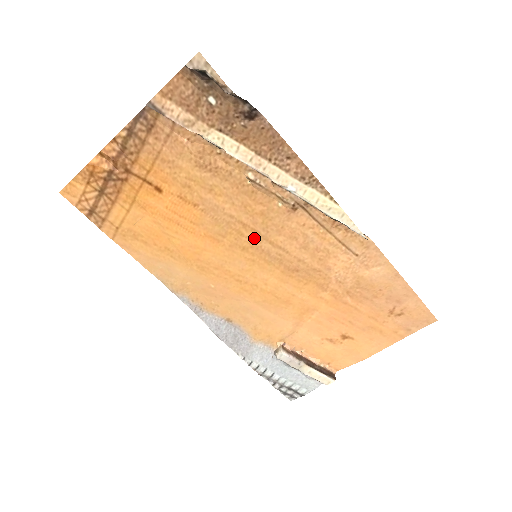
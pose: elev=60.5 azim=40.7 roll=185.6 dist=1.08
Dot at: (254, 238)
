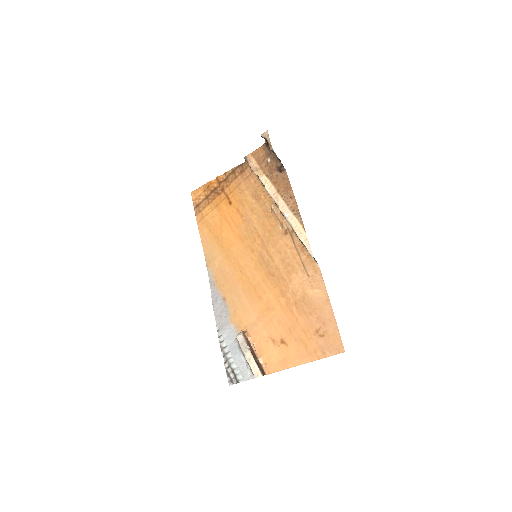
Dot at: (260, 246)
